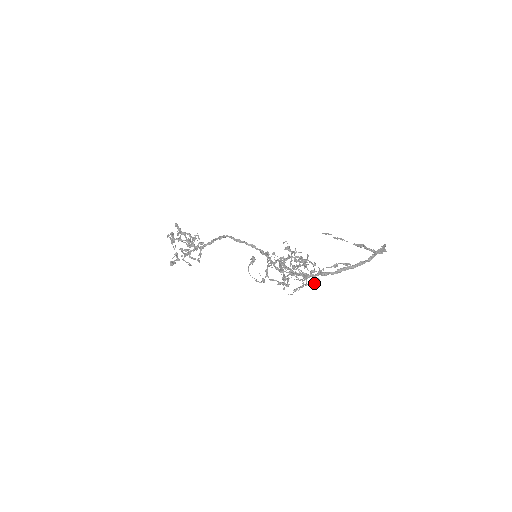
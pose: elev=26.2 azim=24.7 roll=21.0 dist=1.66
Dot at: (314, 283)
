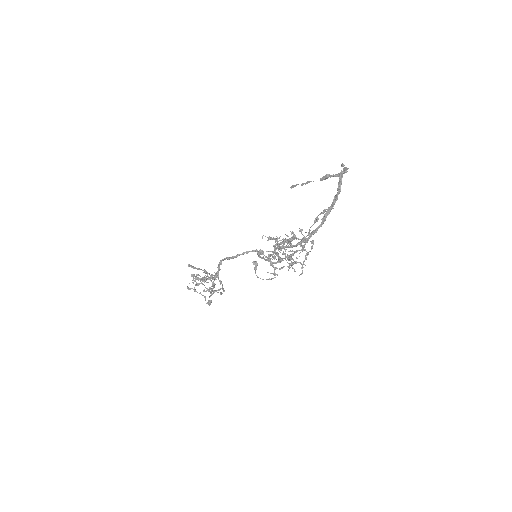
Dot at: (312, 248)
